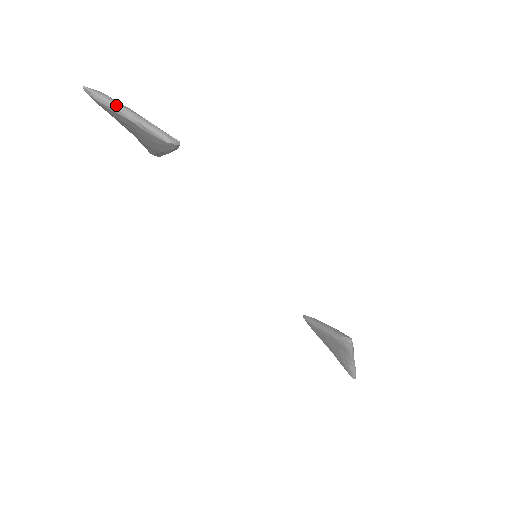
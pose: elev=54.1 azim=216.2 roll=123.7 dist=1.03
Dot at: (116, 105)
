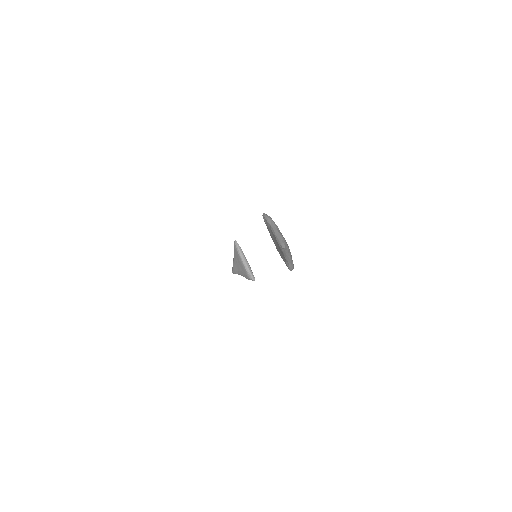
Dot at: (288, 255)
